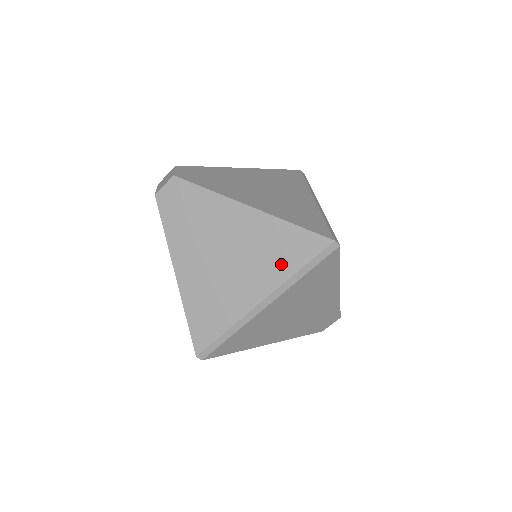
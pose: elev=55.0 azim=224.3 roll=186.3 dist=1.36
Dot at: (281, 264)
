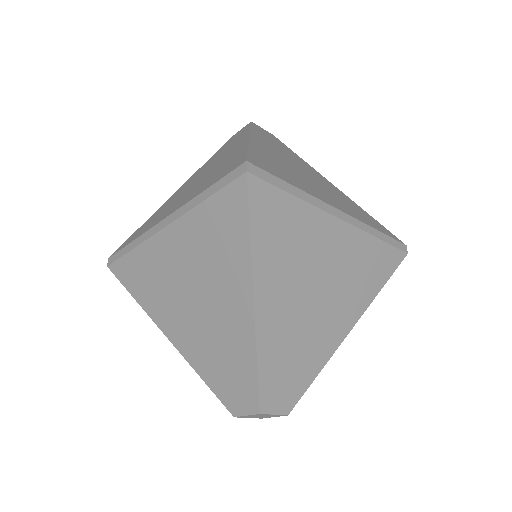
Dot at: (361, 216)
